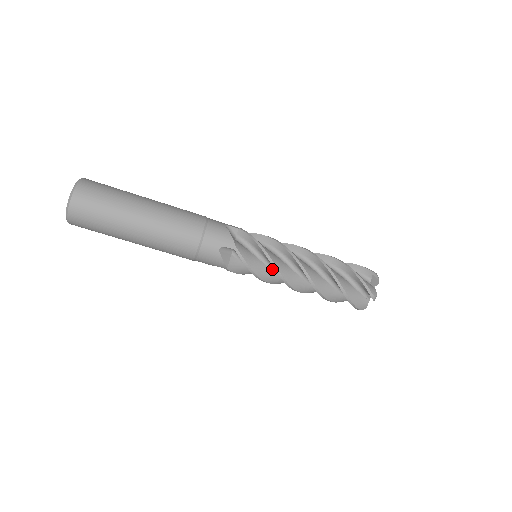
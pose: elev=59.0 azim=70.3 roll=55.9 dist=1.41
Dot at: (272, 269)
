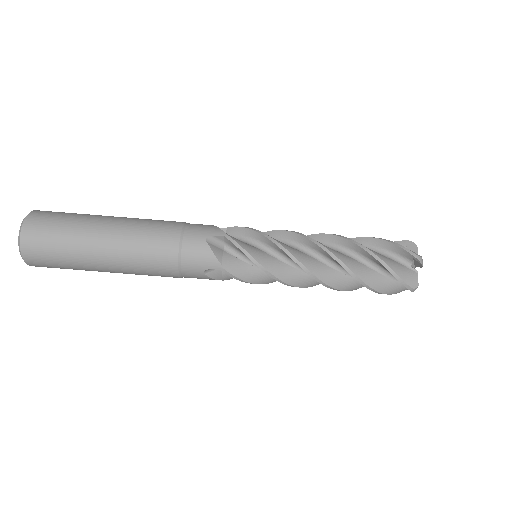
Dot at: occluded
